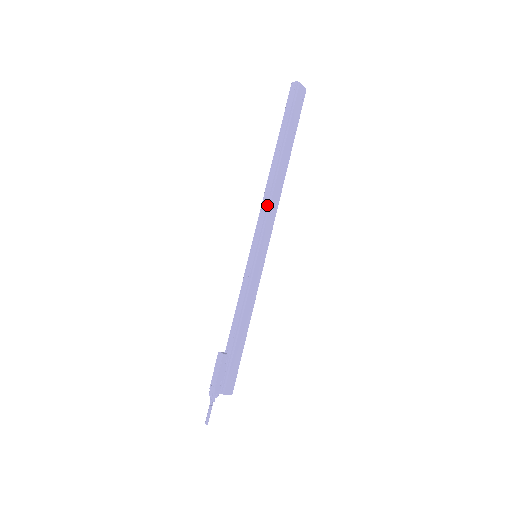
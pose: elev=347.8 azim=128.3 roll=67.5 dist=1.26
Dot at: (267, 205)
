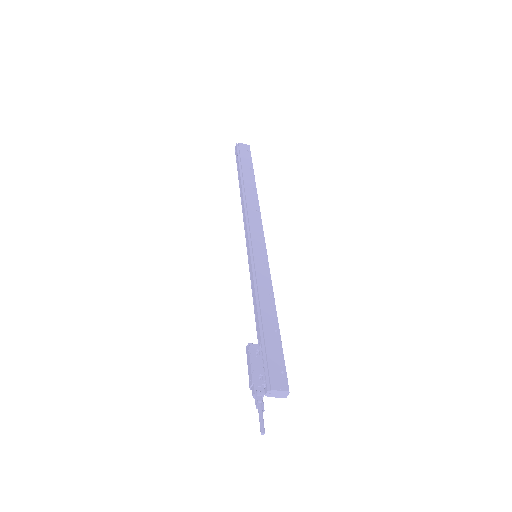
Dot at: (246, 216)
